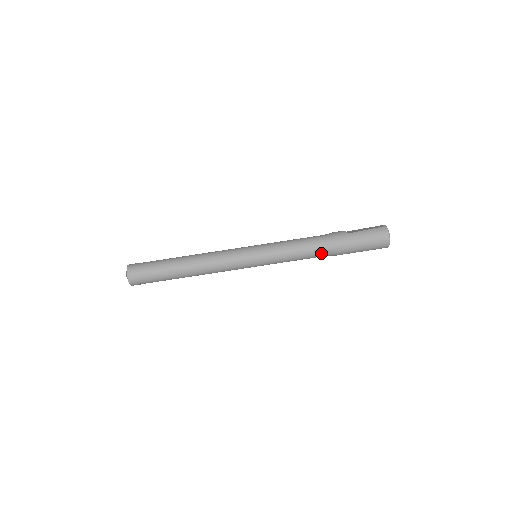
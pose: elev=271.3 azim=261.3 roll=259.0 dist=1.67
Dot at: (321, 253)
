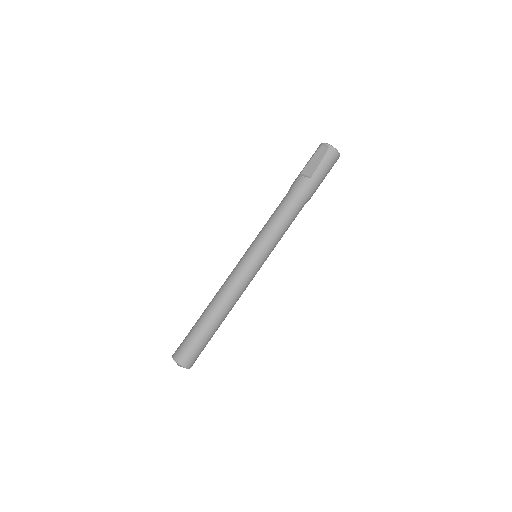
Dot at: occluded
